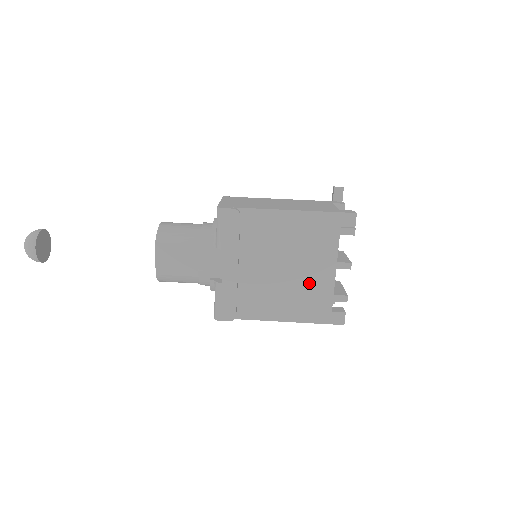
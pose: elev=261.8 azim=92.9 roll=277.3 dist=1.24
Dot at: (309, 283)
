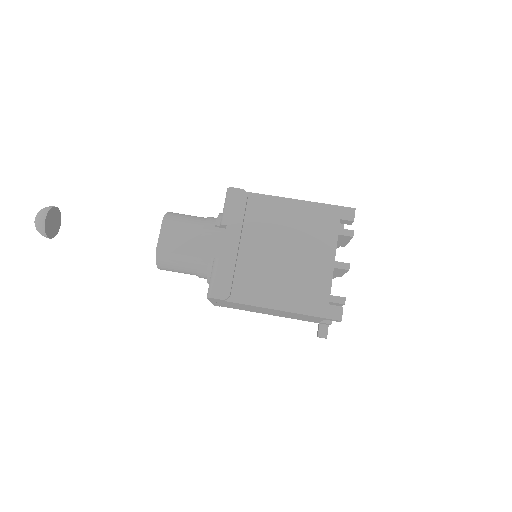
Dot at: (307, 271)
